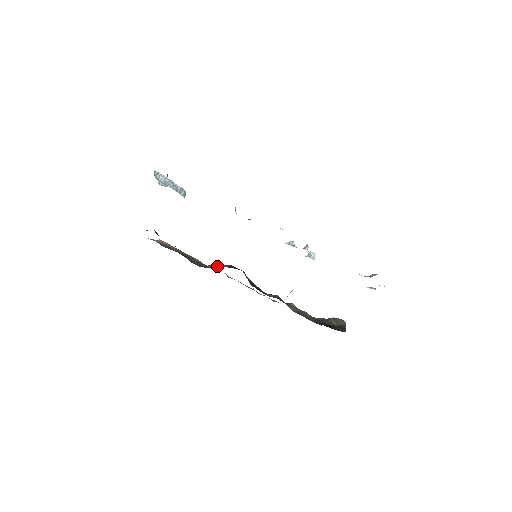
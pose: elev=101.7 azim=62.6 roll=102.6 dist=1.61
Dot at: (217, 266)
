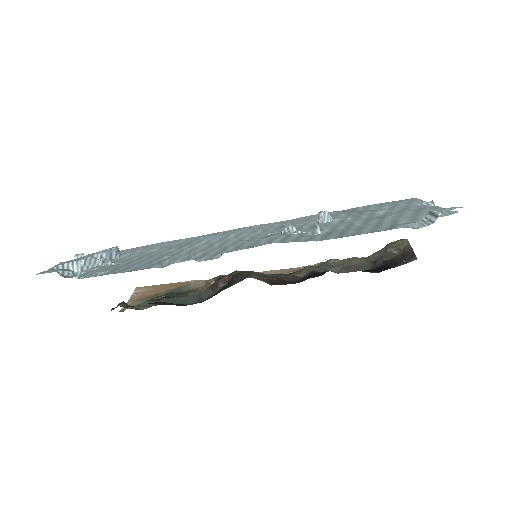
Dot at: (219, 286)
